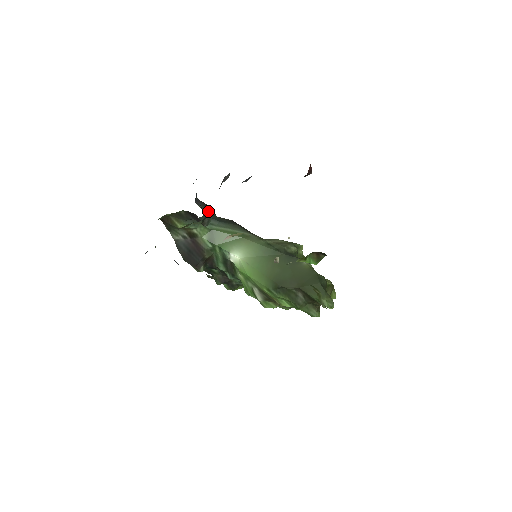
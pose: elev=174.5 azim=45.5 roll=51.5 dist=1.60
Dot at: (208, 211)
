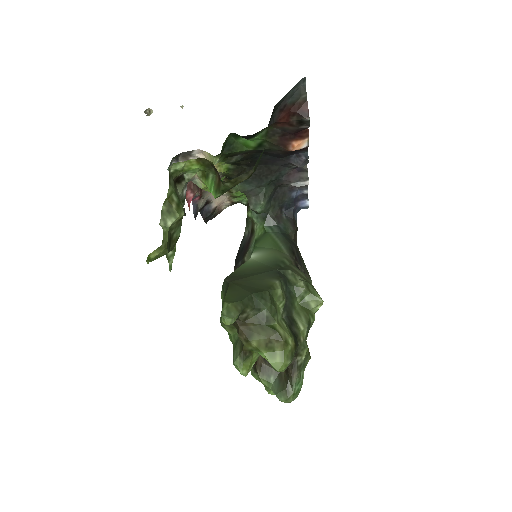
Dot at: (286, 224)
